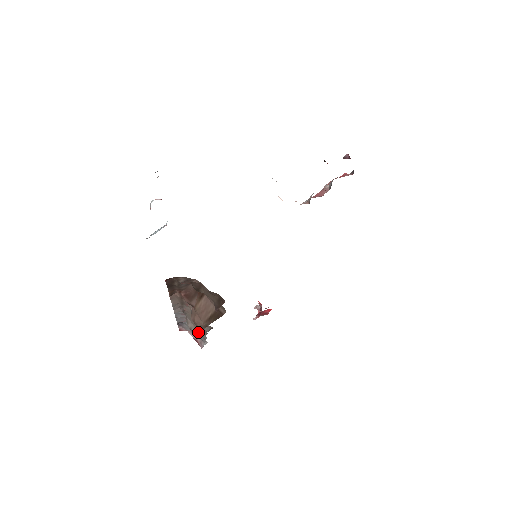
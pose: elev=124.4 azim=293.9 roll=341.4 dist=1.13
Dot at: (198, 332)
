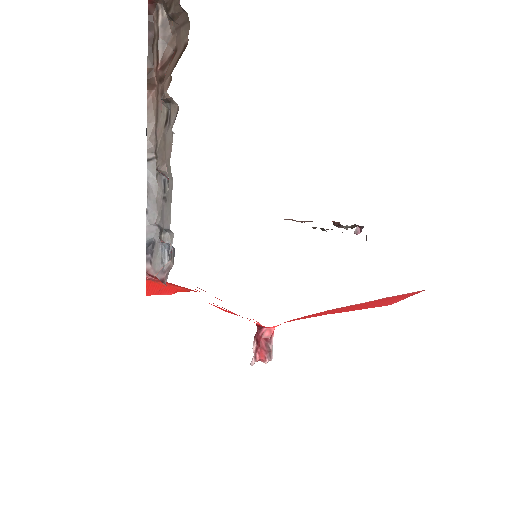
Dot at: (166, 205)
